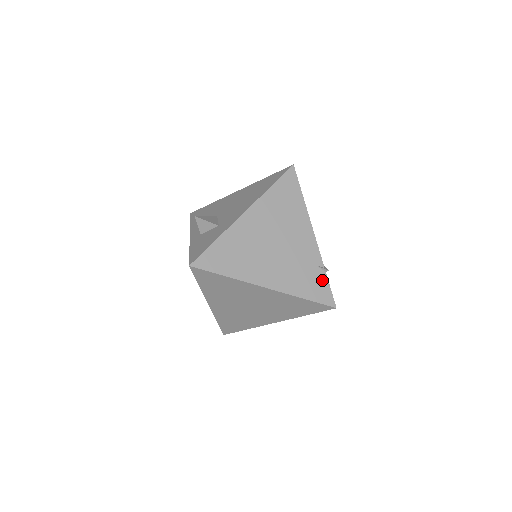
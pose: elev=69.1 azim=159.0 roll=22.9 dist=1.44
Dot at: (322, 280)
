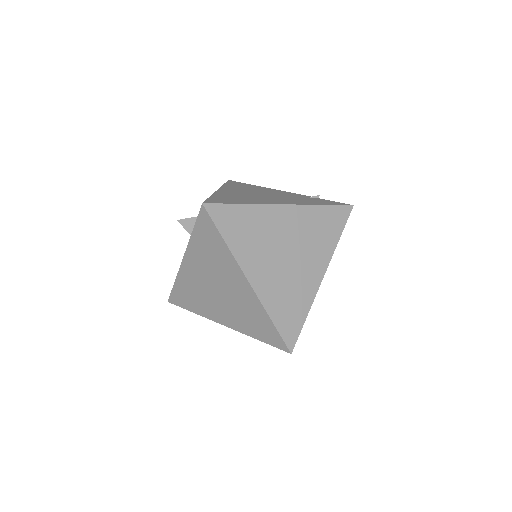
Dot at: (322, 200)
